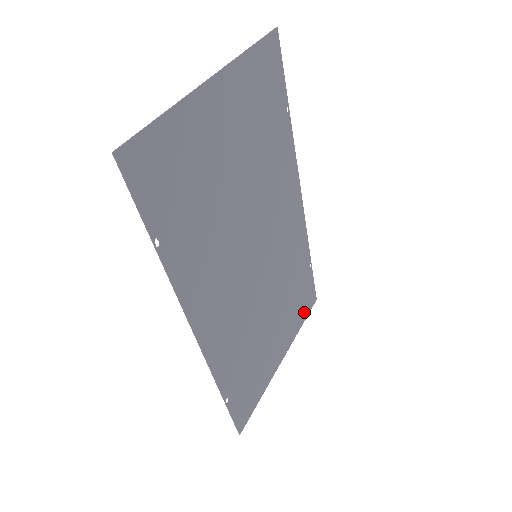
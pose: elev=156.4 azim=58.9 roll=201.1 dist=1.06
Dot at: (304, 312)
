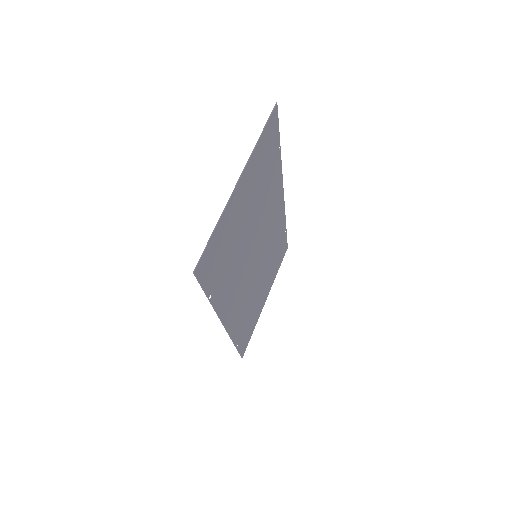
Dot at: (280, 262)
